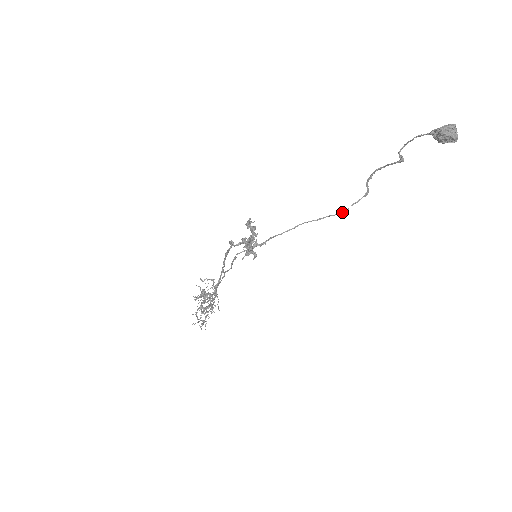
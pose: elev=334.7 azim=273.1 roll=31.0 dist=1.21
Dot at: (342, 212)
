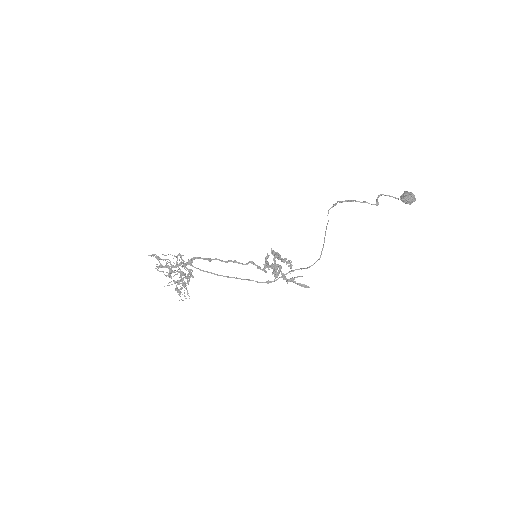
Dot at: occluded
